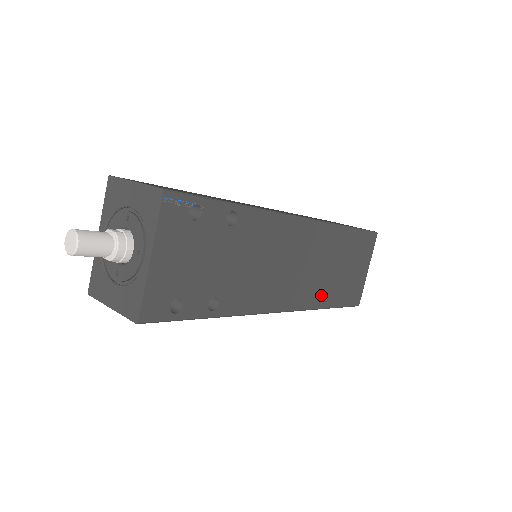
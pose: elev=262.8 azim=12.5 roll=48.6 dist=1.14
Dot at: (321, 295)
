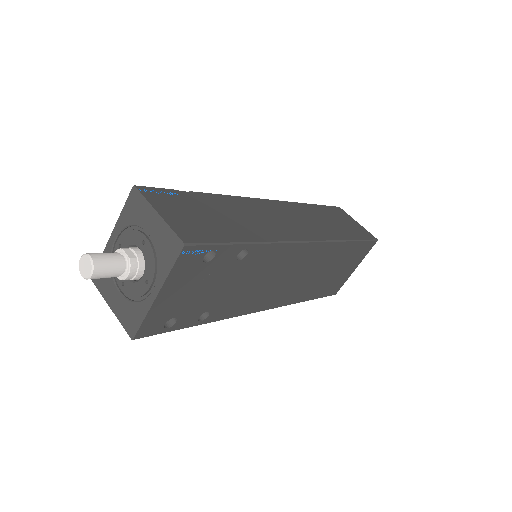
Dot at: (304, 293)
